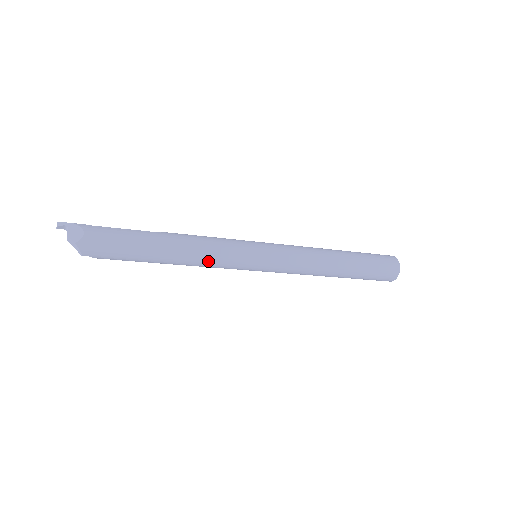
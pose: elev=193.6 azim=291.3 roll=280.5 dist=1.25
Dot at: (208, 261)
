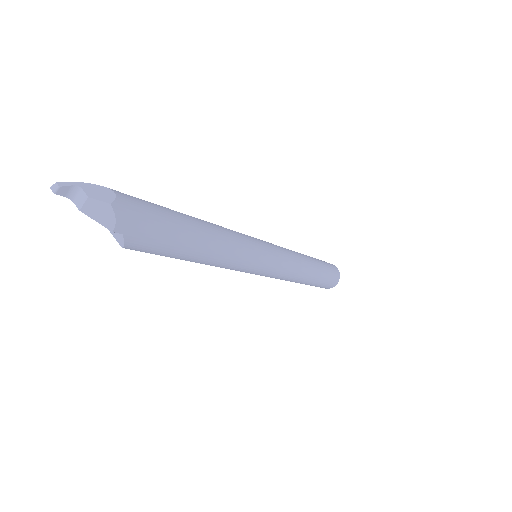
Dot at: (236, 251)
